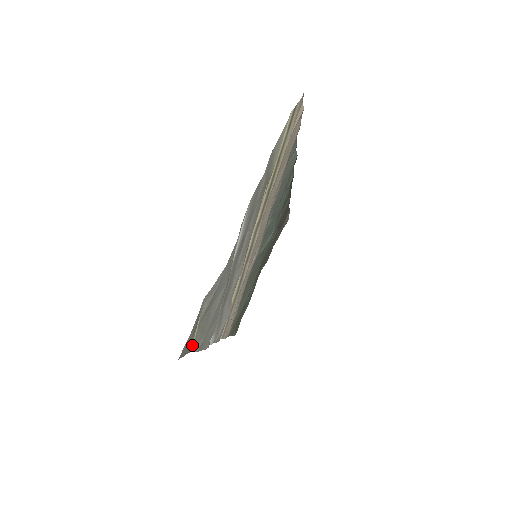
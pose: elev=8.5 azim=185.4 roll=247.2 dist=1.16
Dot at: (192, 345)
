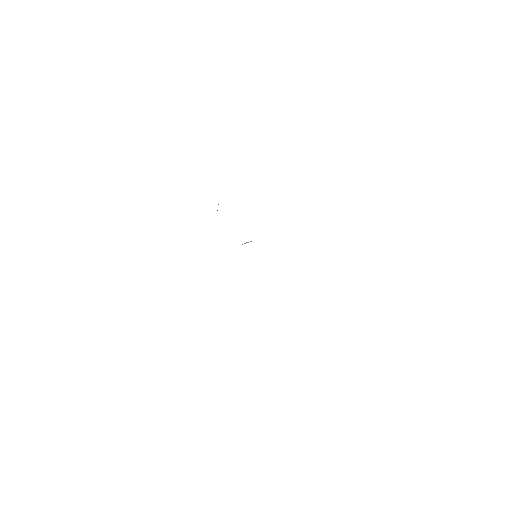
Dot at: occluded
